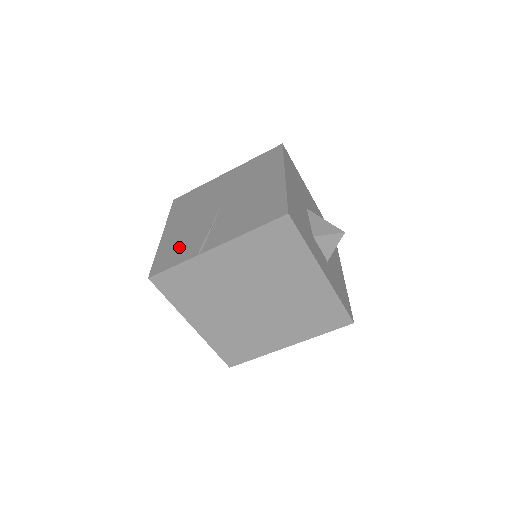
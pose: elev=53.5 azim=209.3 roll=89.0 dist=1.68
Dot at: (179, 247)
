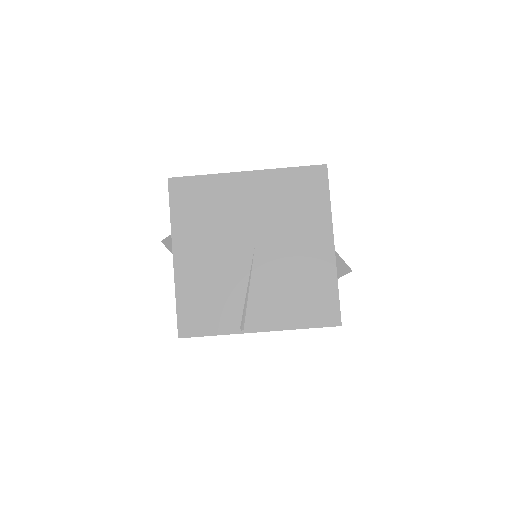
Dot at: (209, 304)
